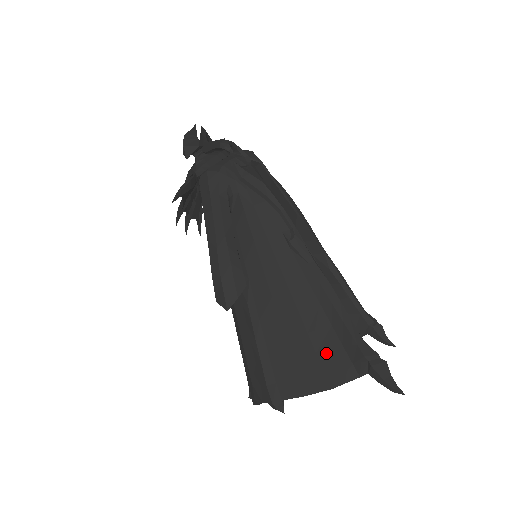
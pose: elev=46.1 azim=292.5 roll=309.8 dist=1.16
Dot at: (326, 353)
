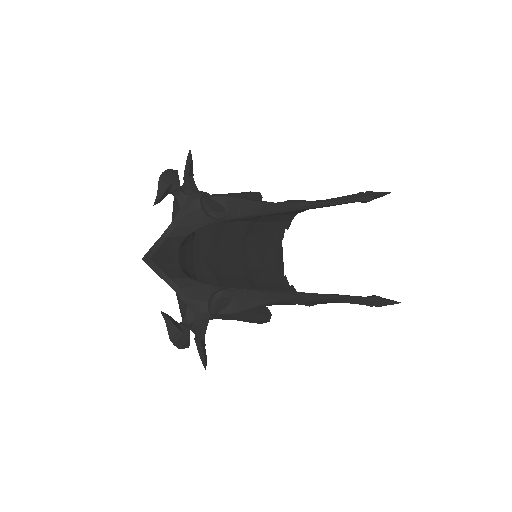
Dot at: occluded
